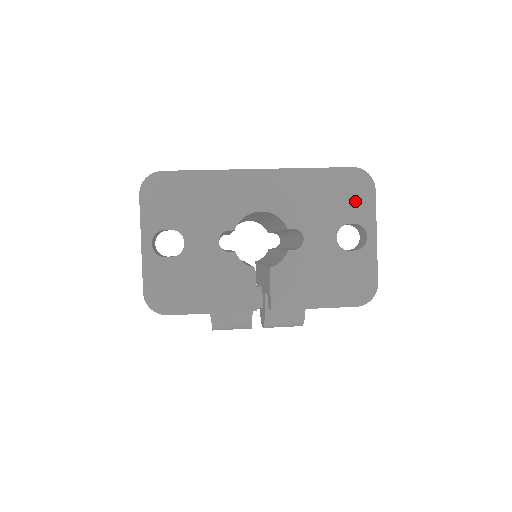
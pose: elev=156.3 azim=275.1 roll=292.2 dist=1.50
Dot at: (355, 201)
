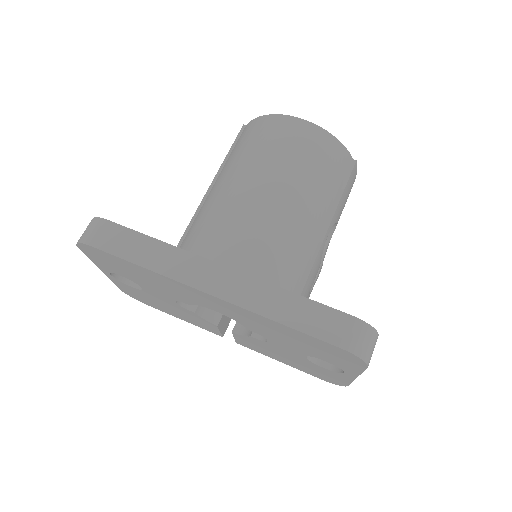
Dot at: (335, 358)
